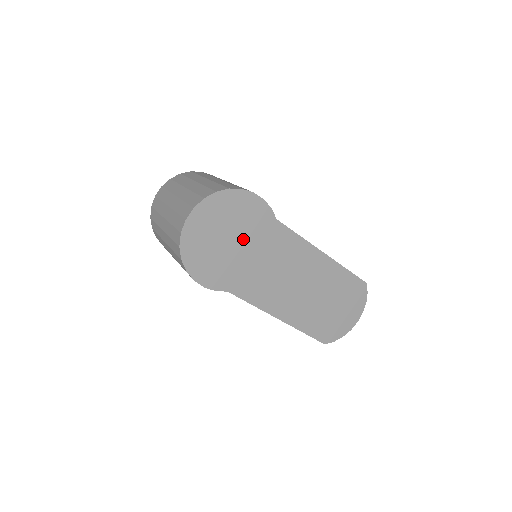
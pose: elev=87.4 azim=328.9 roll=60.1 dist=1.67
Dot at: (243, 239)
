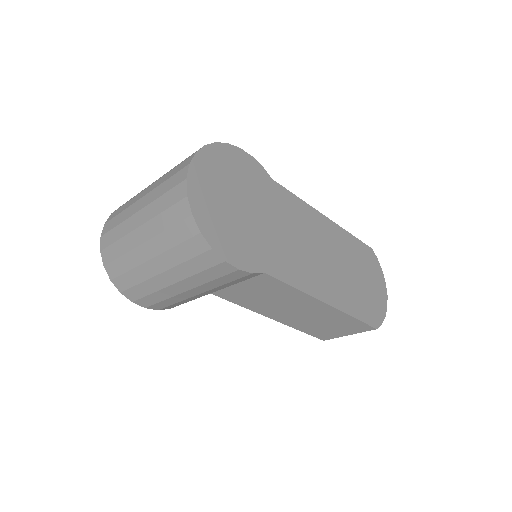
Dot at: (252, 203)
